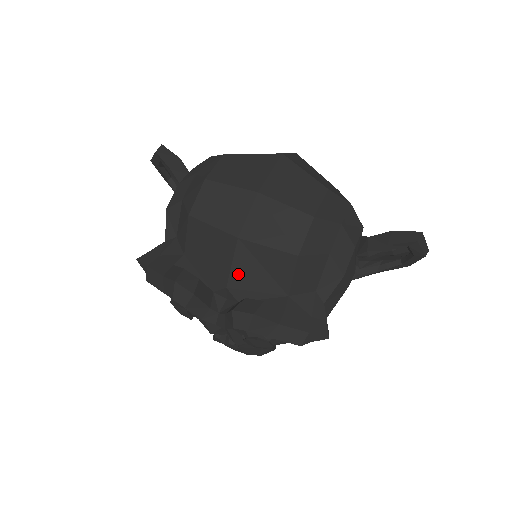
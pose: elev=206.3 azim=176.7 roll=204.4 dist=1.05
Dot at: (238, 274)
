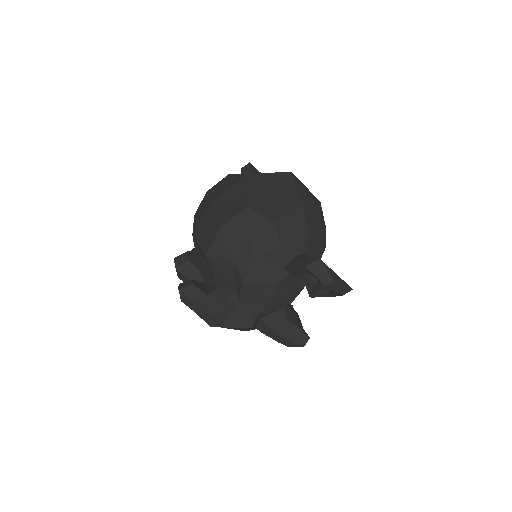
Dot at: (200, 262)
